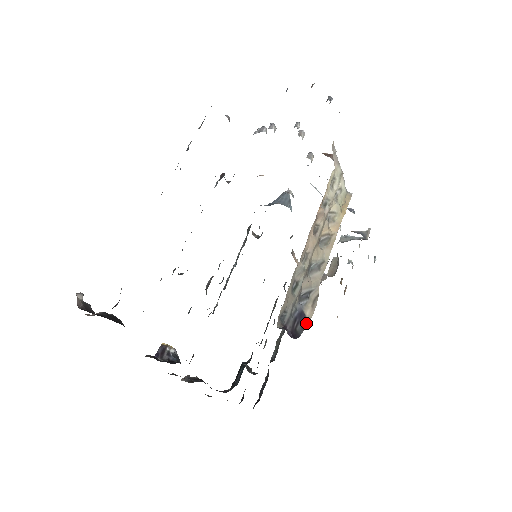
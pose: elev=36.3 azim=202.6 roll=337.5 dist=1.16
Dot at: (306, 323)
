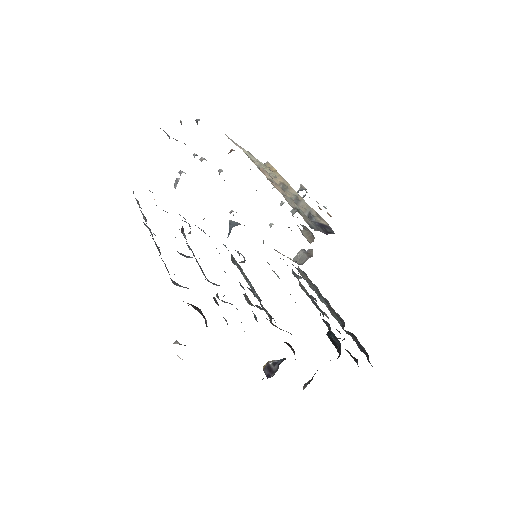
Dot at: (329, 227)
